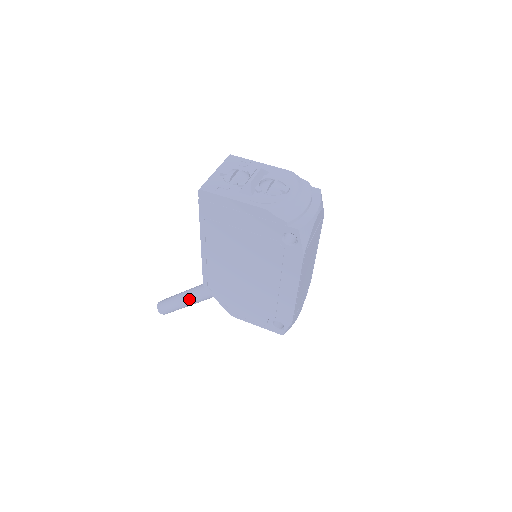
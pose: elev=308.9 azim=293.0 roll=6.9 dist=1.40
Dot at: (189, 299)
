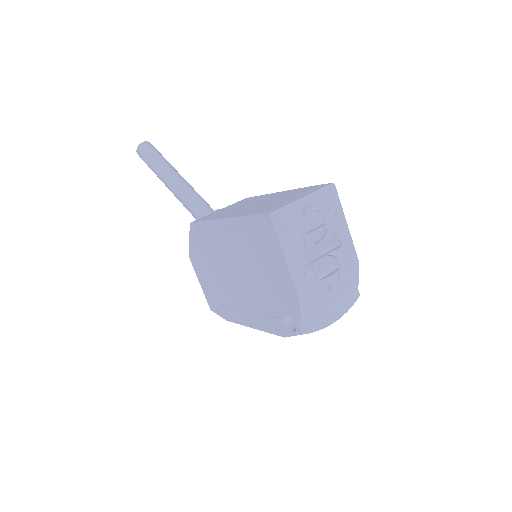
Dot at: (171, 187)
